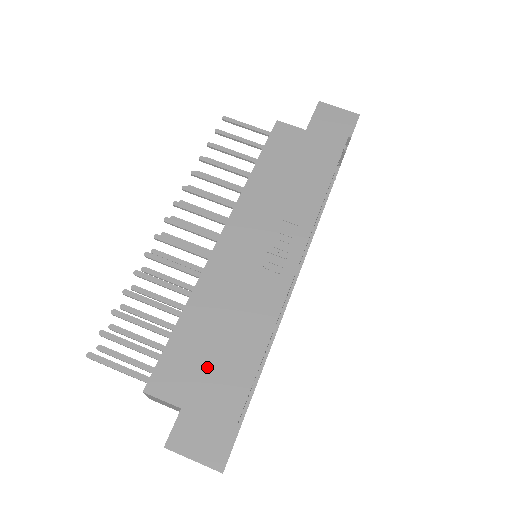
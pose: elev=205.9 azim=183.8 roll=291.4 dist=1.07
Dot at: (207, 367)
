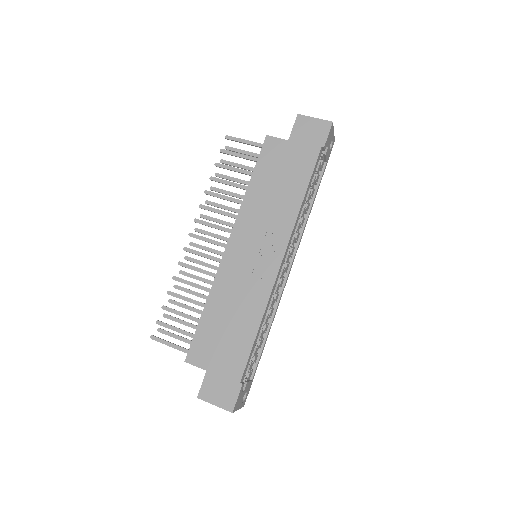
Dot at: (219, 347)
